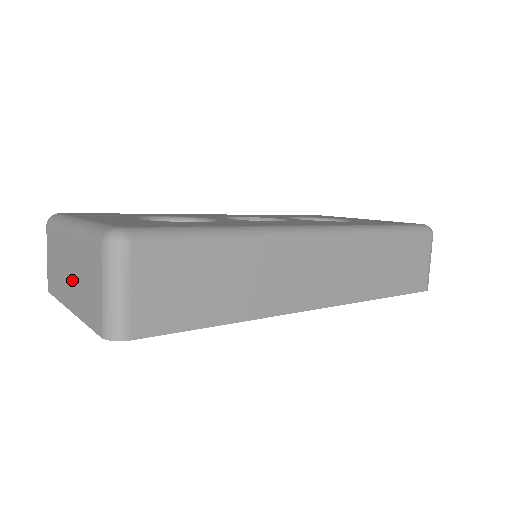
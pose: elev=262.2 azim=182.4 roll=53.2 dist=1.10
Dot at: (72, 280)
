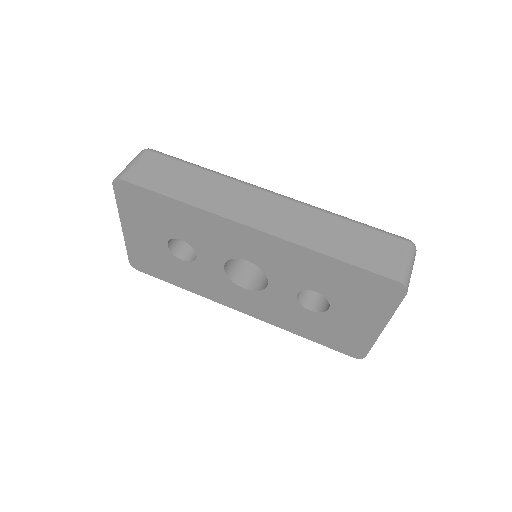
Dot at: occluded
